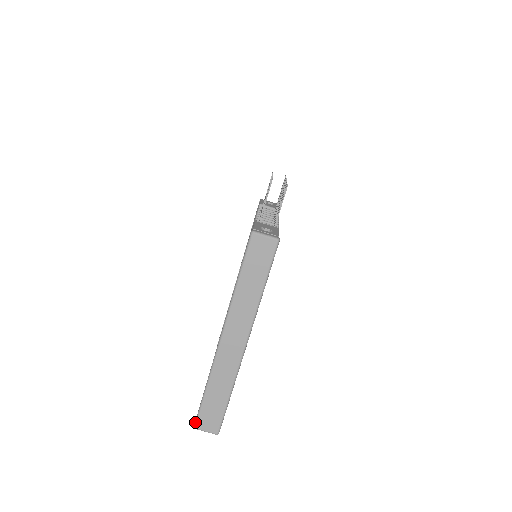
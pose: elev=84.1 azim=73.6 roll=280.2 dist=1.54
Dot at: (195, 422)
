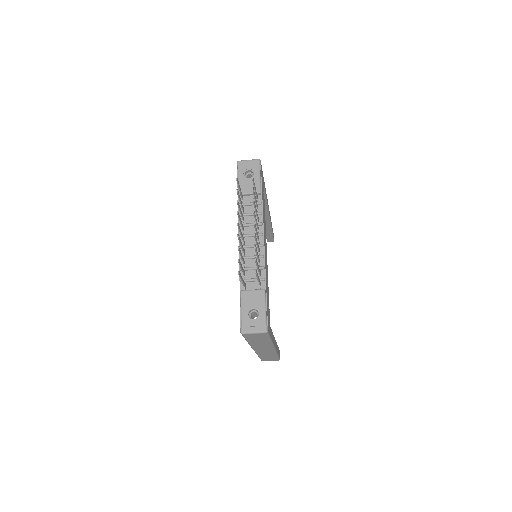
Dot at: (261, 360)
